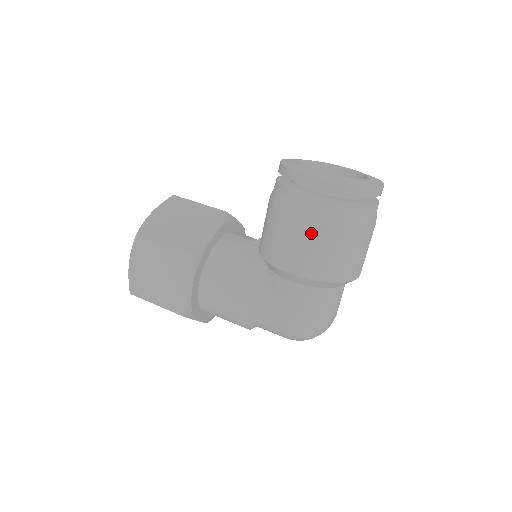
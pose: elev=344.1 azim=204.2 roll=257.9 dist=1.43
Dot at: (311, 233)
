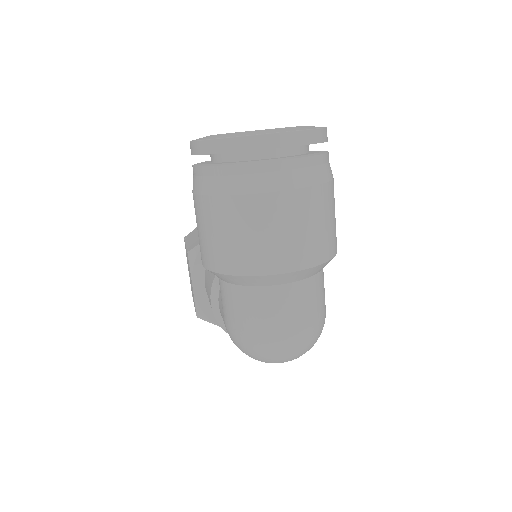
Dot at: (196, 210)
